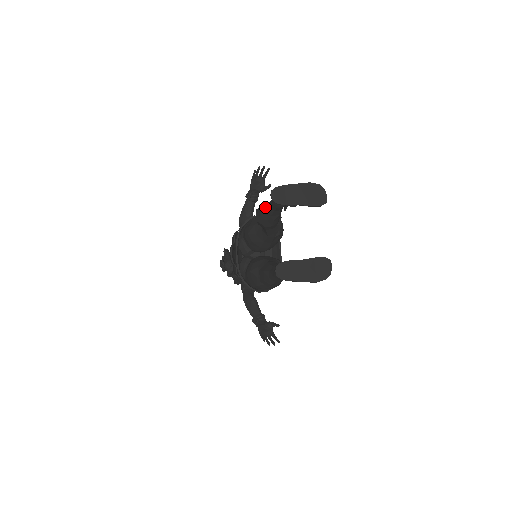
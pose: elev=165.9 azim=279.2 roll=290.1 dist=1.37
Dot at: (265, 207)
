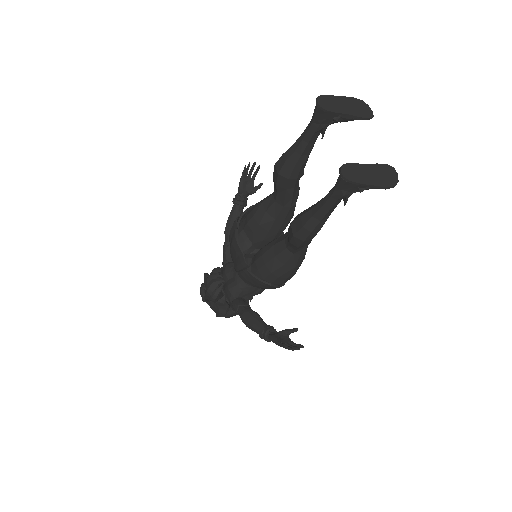
Dot at: (293, 146)
